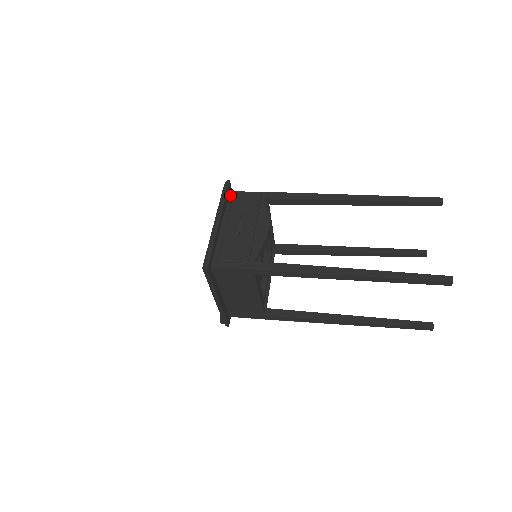
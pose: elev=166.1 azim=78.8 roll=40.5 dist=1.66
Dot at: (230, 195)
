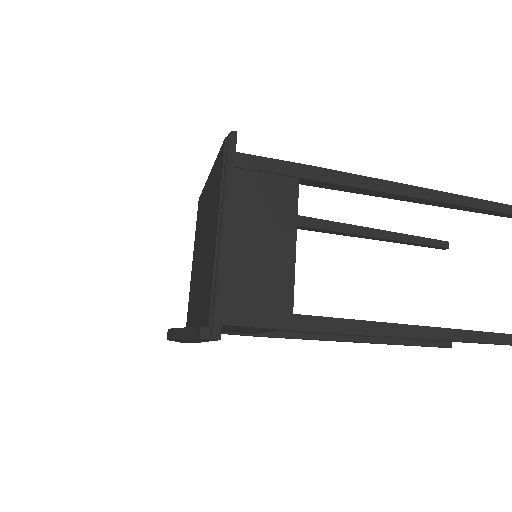
Dot at: occluded
